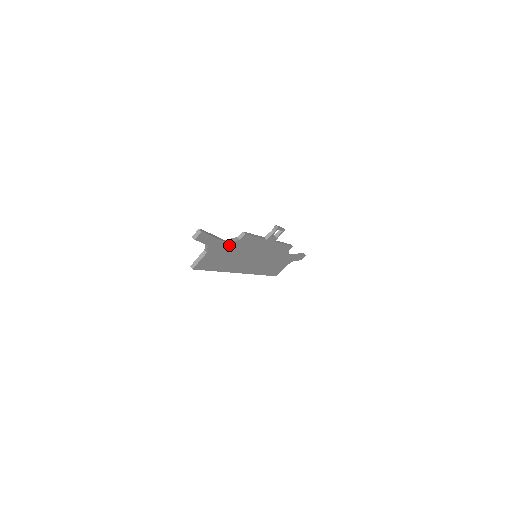
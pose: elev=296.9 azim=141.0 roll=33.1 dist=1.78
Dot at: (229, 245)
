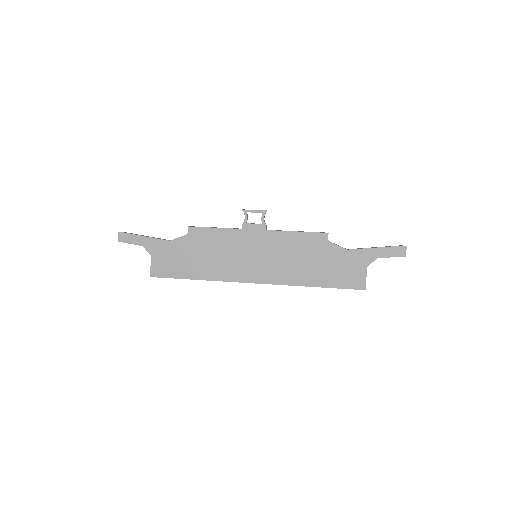
Dot at: (177, 243)
